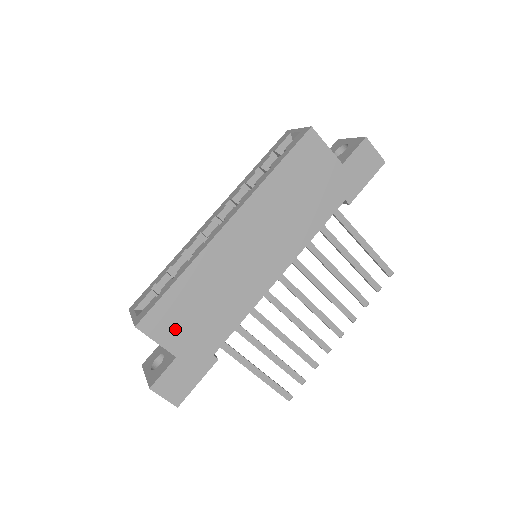
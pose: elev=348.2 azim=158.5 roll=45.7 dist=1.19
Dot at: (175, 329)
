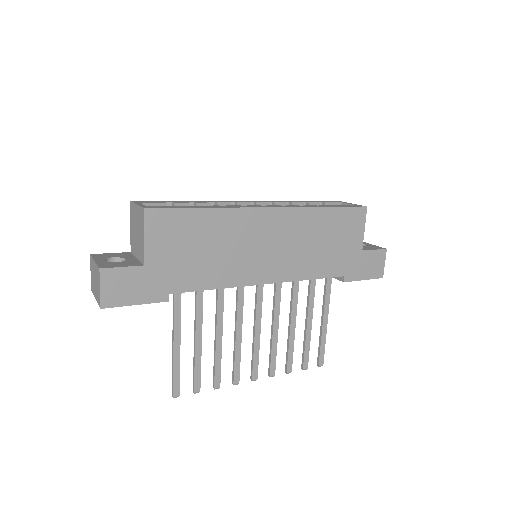
Dot at: (167, 242)
